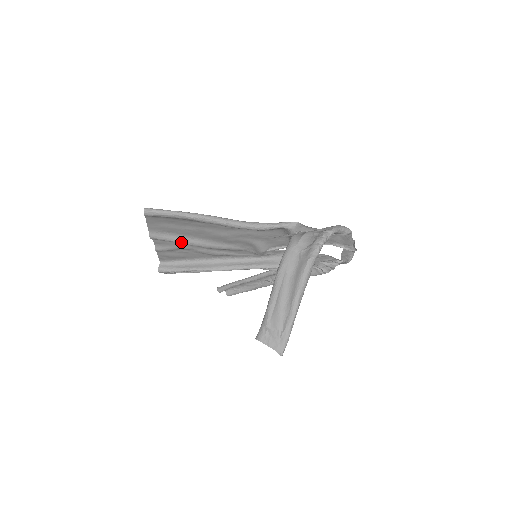
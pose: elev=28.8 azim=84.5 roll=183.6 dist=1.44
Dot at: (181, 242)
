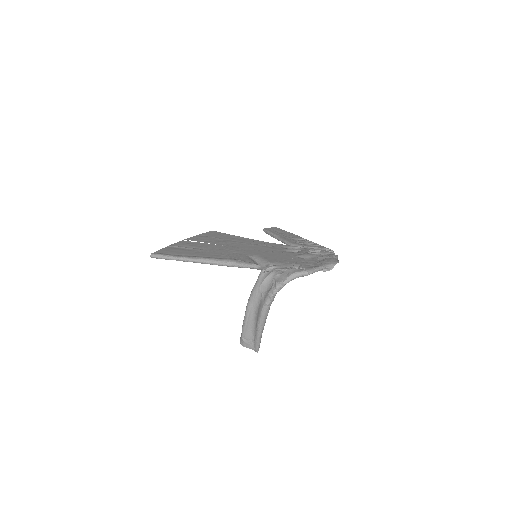
Dot at: occluded
